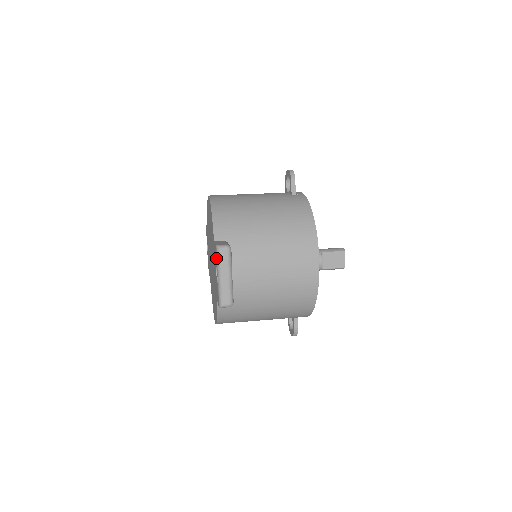
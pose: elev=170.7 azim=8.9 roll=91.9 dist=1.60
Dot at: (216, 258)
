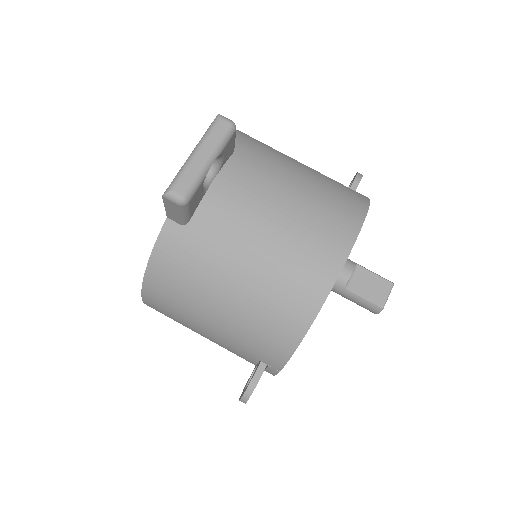
Dot at: occluded
